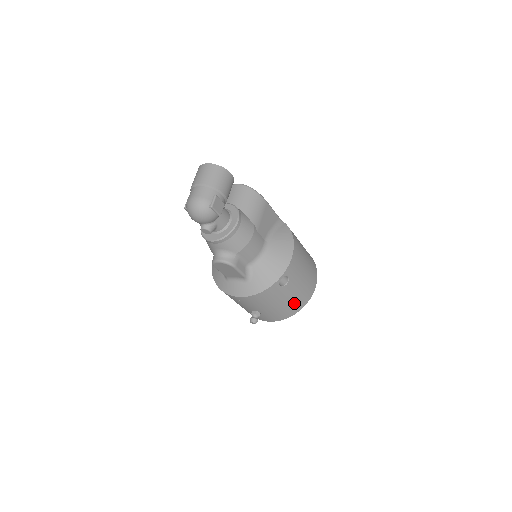
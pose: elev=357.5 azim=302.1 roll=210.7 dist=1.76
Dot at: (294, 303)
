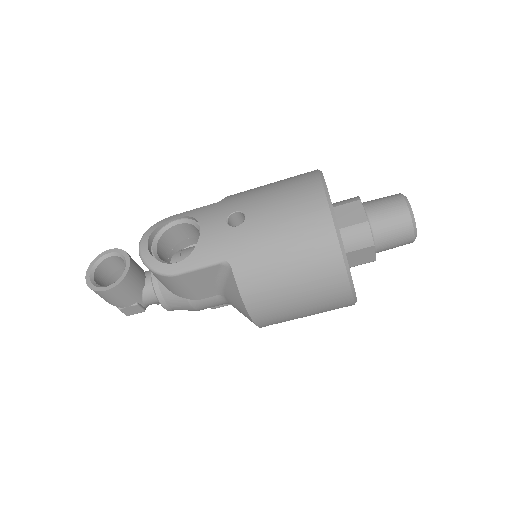
Dot at: occluded
